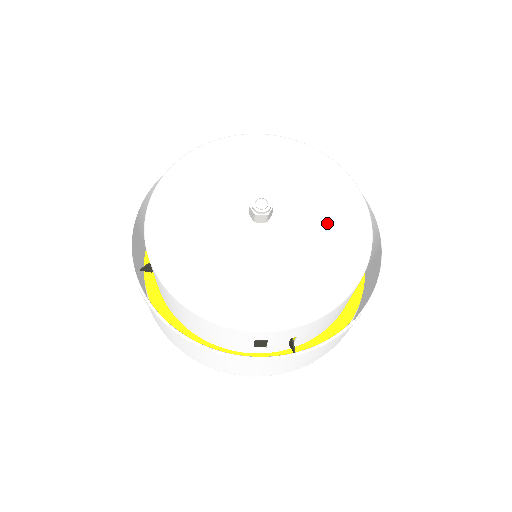
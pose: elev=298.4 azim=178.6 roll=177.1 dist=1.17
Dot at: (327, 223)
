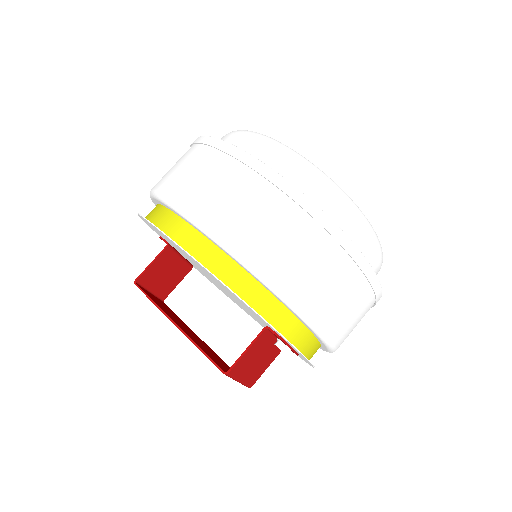
Dot at: occluded
